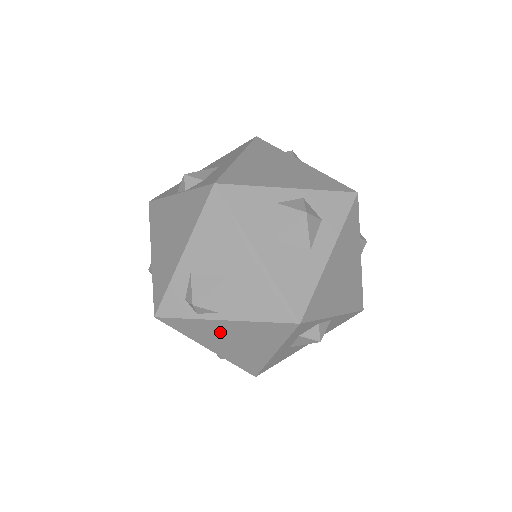
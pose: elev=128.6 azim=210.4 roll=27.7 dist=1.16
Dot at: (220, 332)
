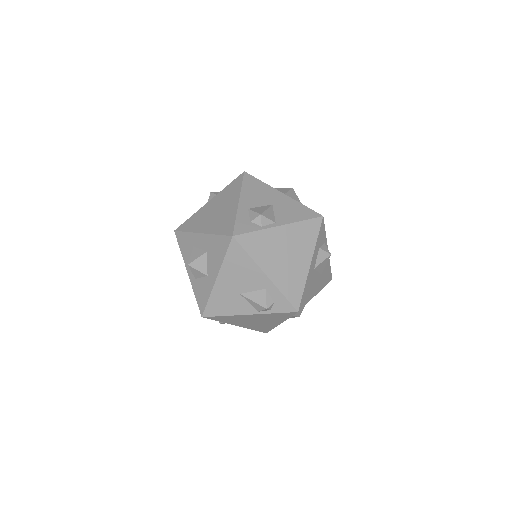
Dot at: (276, 244)
